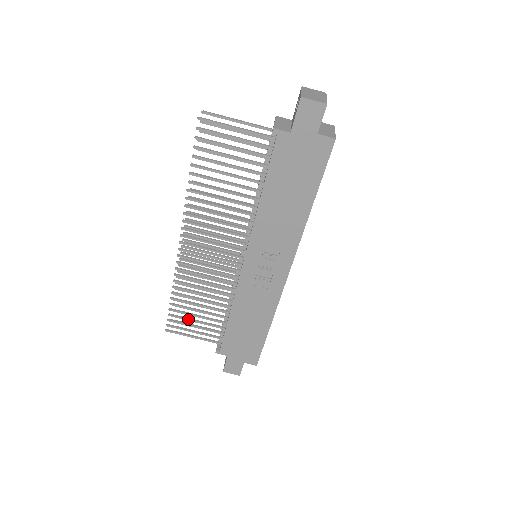
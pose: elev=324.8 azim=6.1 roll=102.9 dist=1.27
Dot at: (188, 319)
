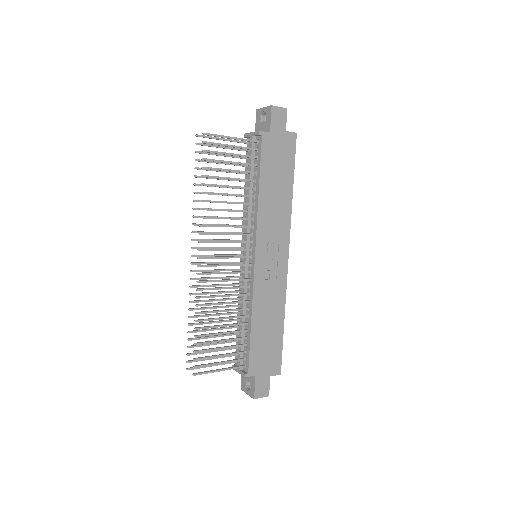
Dot at: (213, 348)
